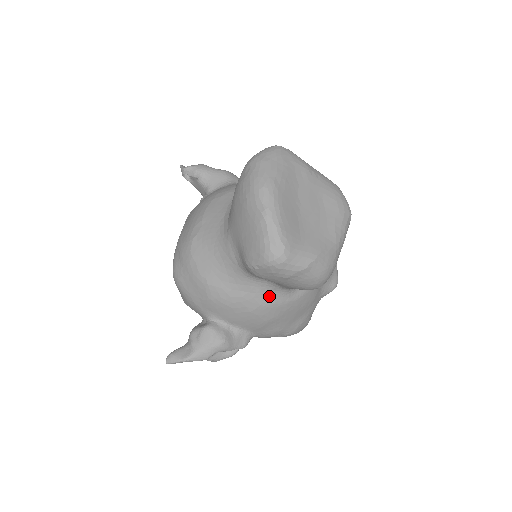
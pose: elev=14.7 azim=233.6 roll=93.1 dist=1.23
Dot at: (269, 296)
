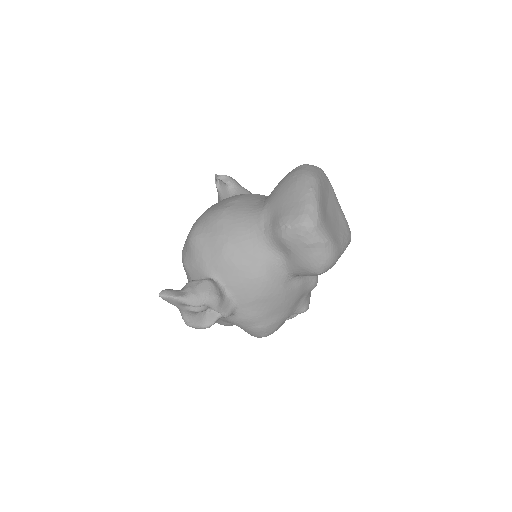
Dot at: (273, 271)
